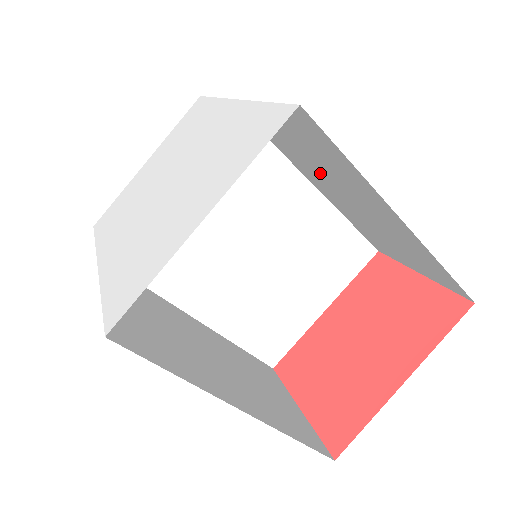
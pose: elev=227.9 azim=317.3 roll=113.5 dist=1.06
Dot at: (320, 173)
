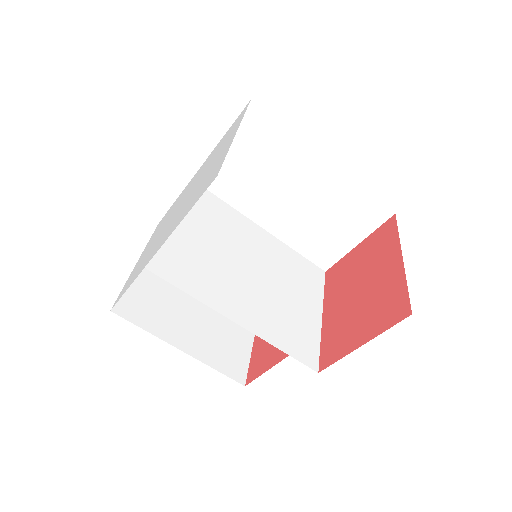
Dot at: (267, 189)
